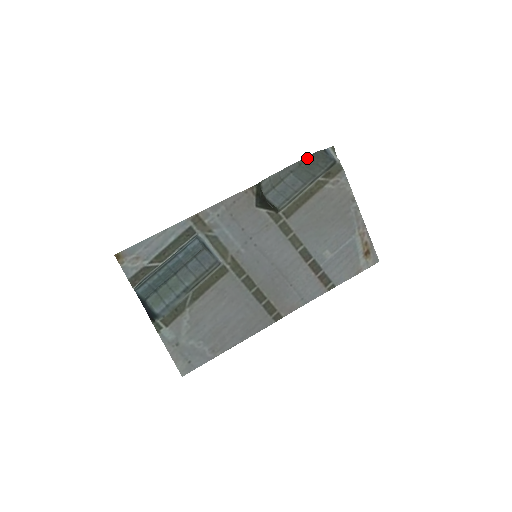
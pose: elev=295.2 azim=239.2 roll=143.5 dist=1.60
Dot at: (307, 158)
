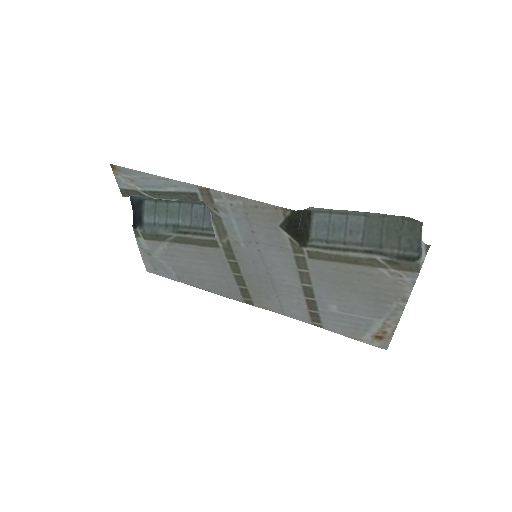
Dot at: (400, 217)
